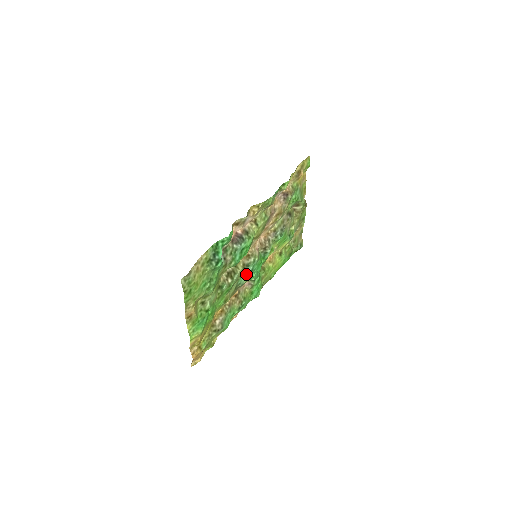
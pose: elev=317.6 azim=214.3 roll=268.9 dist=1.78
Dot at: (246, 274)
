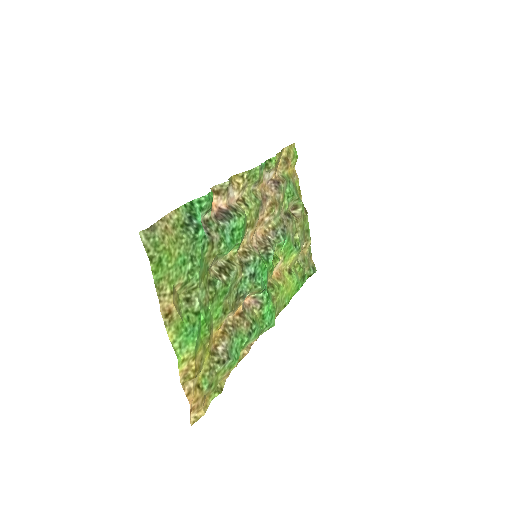
Dot at: (247, 278)
